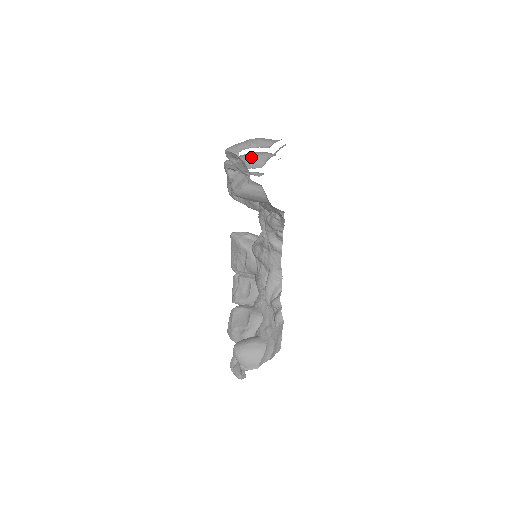
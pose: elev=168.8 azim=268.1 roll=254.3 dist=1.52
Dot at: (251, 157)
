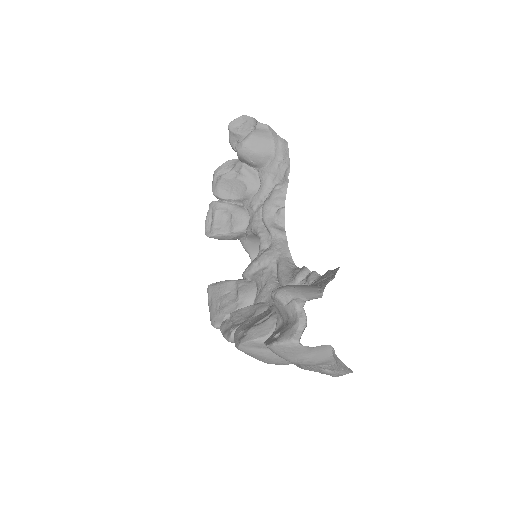
Dot at: occluded
